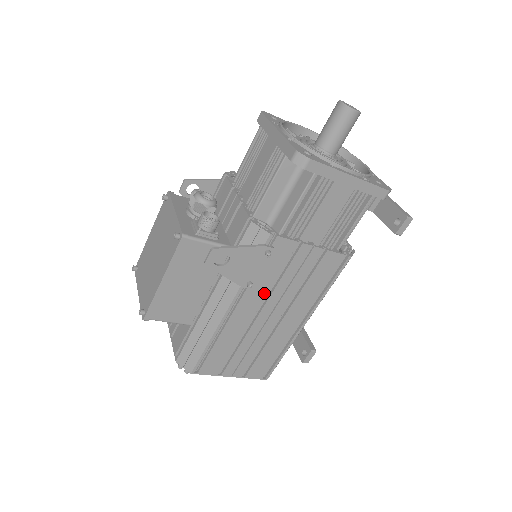
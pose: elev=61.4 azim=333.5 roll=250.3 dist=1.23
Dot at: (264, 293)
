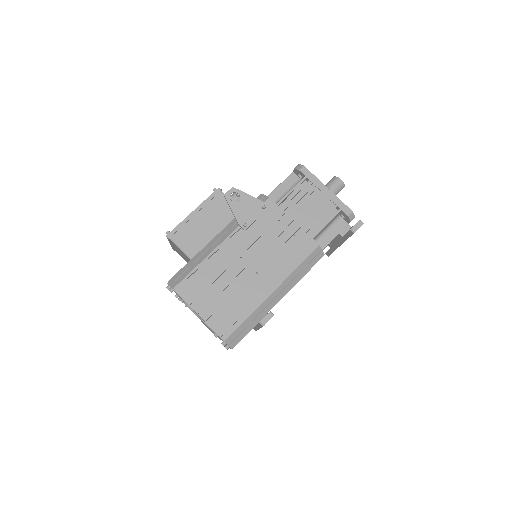
Dot at: (252, 242)
